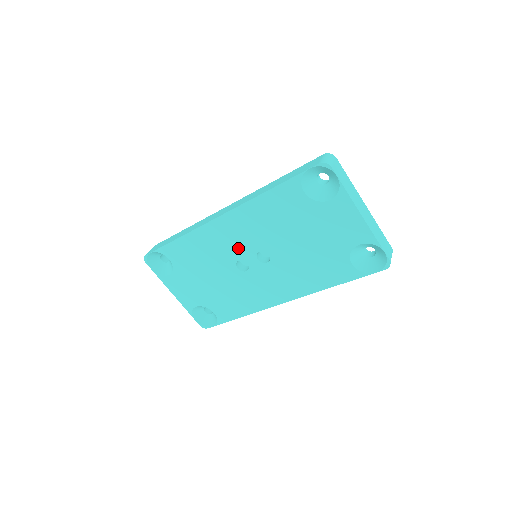
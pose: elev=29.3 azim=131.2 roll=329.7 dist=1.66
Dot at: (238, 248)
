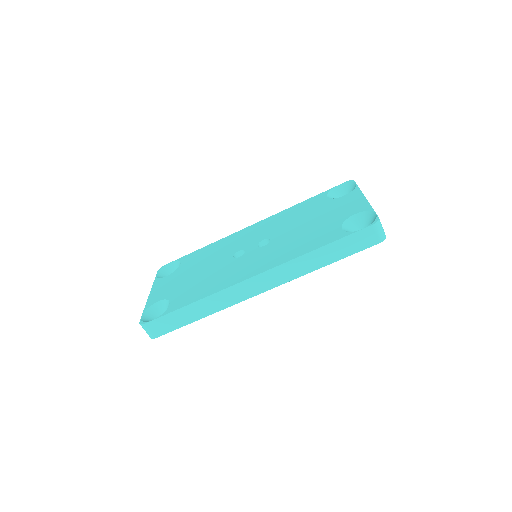
Dot at: (248, 241)
